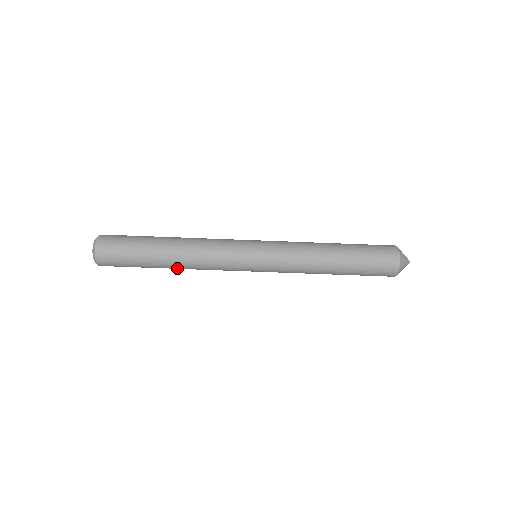
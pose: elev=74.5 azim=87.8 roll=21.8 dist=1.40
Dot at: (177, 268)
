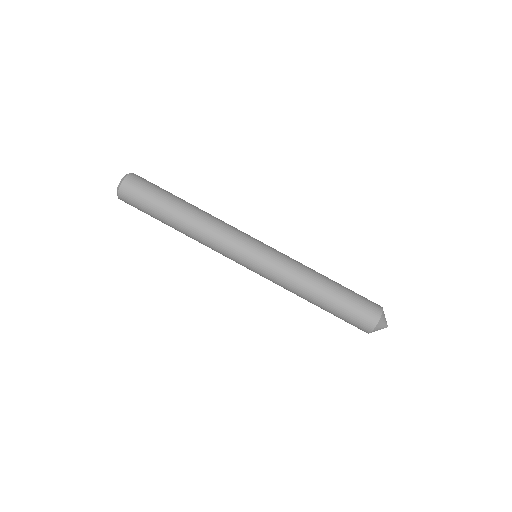
Dot at: (188, 219)
